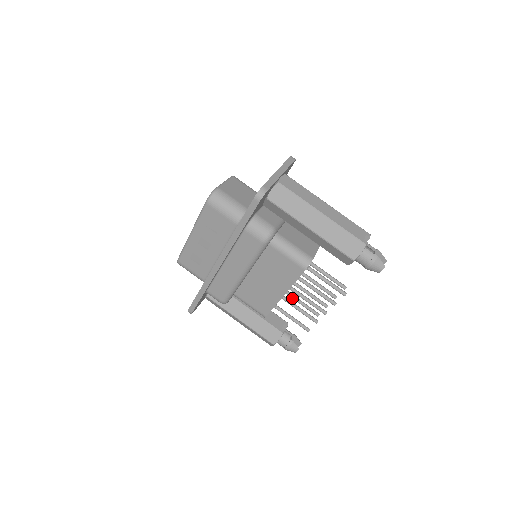
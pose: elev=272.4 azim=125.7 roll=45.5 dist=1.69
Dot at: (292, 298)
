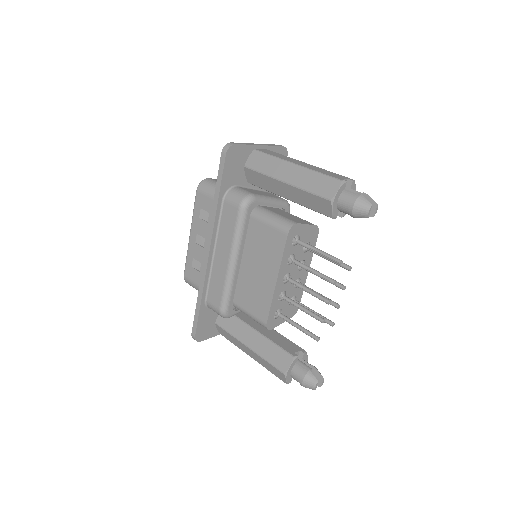
Dot at: occluded
